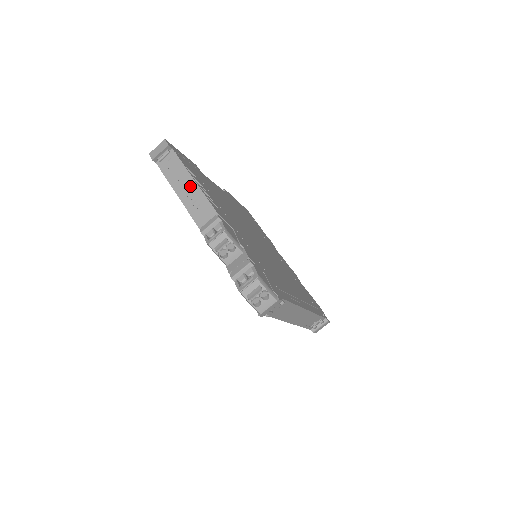
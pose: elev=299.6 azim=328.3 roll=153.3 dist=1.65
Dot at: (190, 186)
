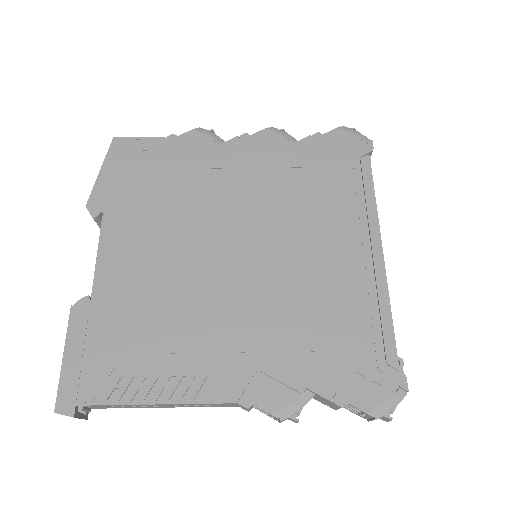
Dot at: occluded
